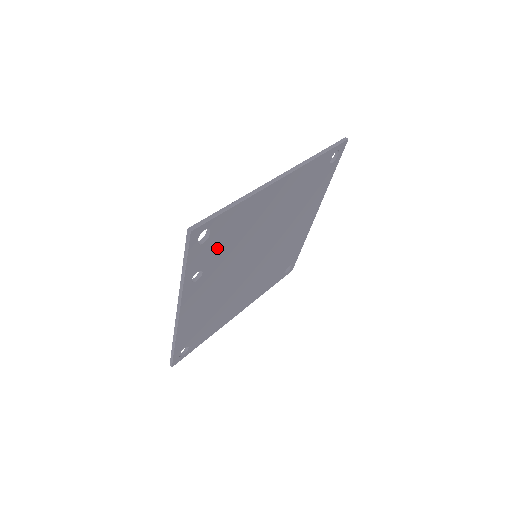
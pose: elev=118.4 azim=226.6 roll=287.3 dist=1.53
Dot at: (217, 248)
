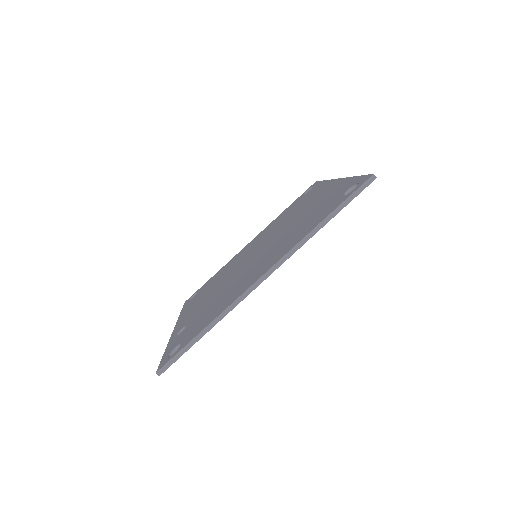
Dot at: occluded
